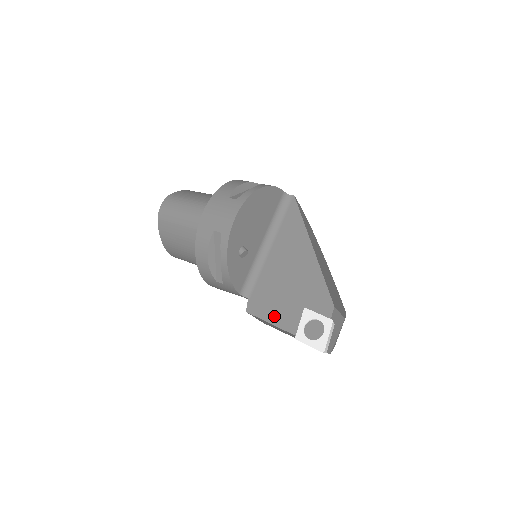
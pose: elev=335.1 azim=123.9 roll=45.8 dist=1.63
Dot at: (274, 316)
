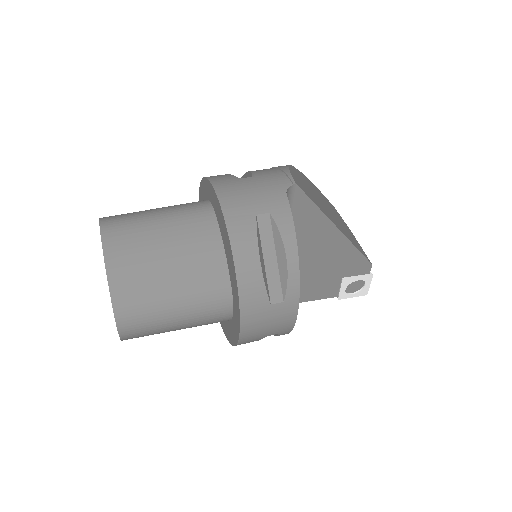
Dot at: (311, 296)
